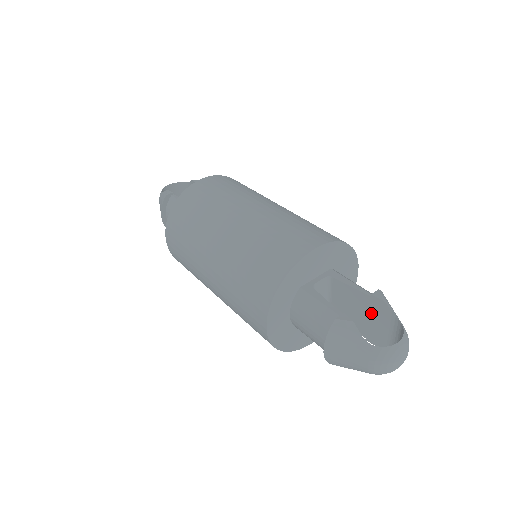
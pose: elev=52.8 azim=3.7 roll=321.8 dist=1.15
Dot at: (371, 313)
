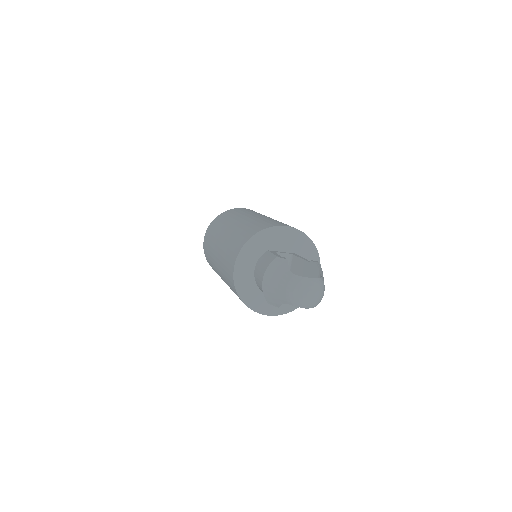
Dot at: occluded
